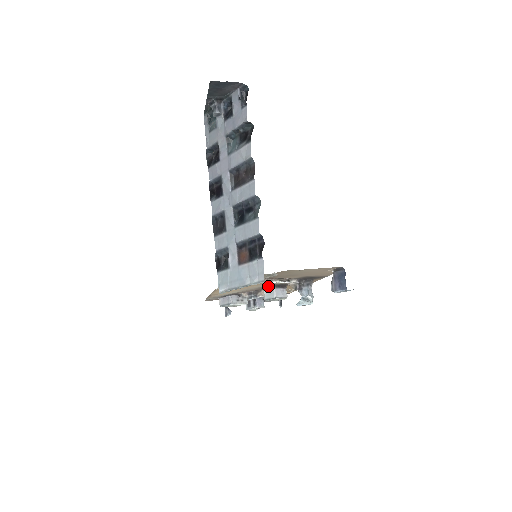
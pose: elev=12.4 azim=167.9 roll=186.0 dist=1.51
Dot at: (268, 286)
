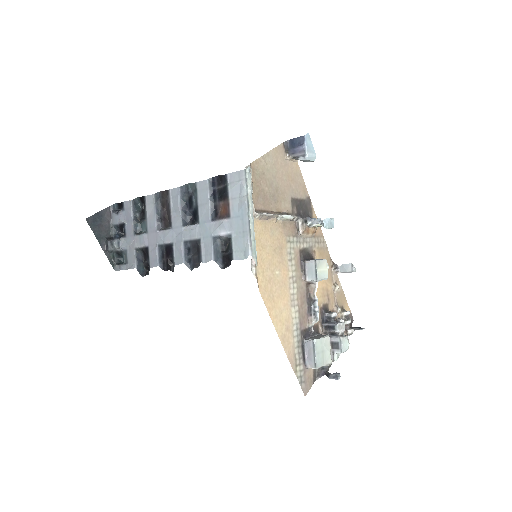
Dot at: (301, 269)
